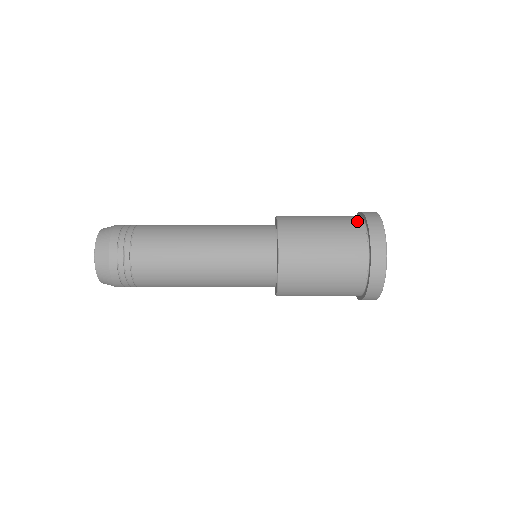
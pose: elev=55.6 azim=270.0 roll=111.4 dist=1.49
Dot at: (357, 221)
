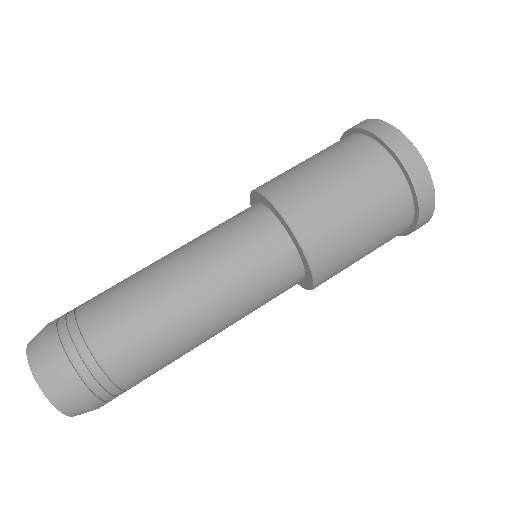
Dot at: (359, 141)
